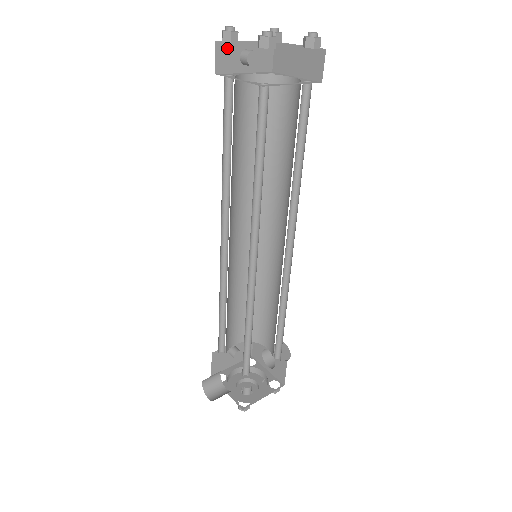
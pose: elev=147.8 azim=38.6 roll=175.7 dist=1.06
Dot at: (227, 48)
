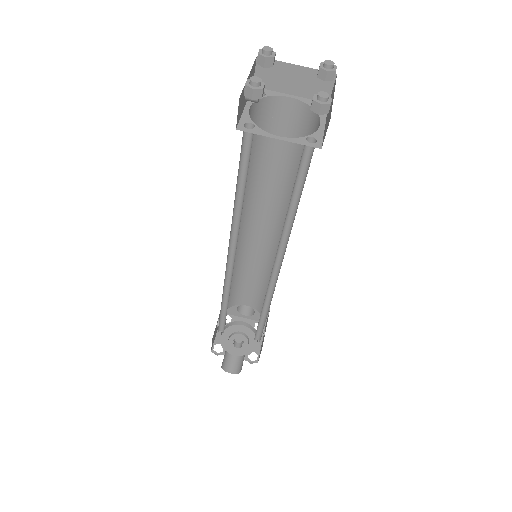
Dot at: (242, 96)
